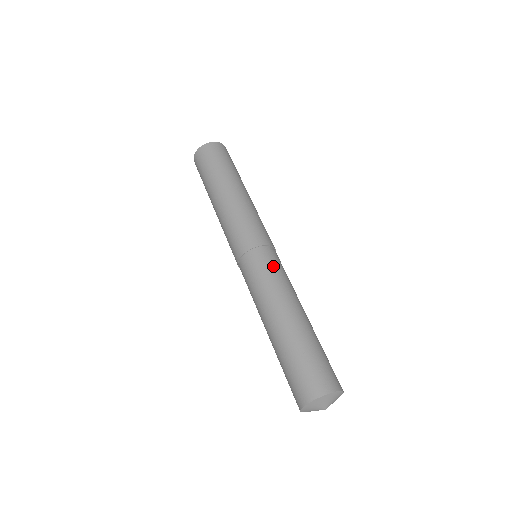
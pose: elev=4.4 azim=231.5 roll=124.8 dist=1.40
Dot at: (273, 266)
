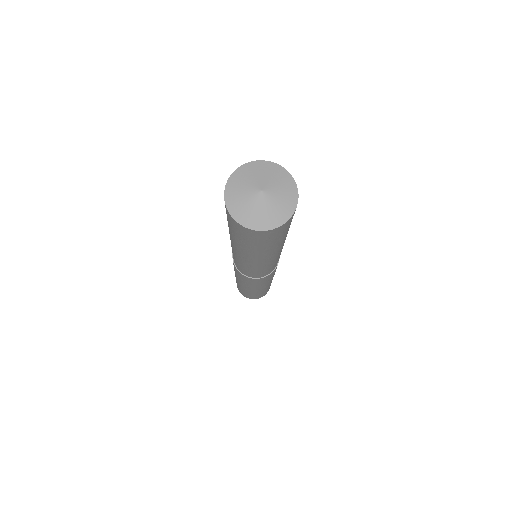
Dot at: occluded
